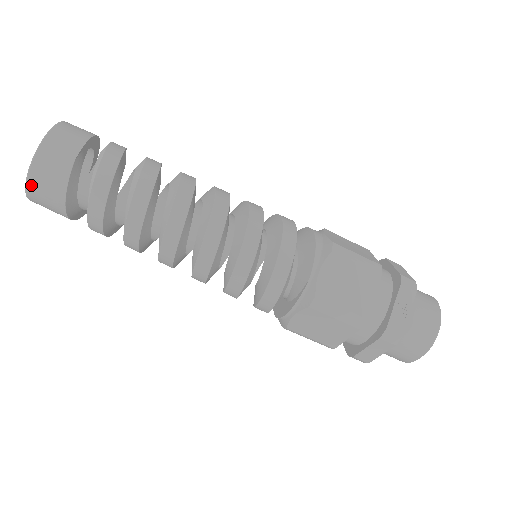
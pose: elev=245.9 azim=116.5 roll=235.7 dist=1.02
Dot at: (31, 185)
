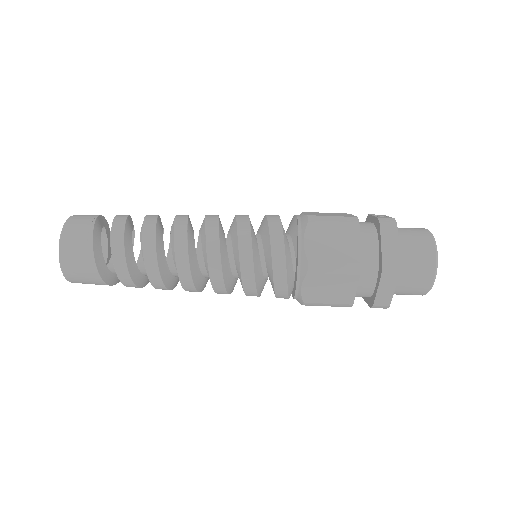
Dot at: (66, 231)
